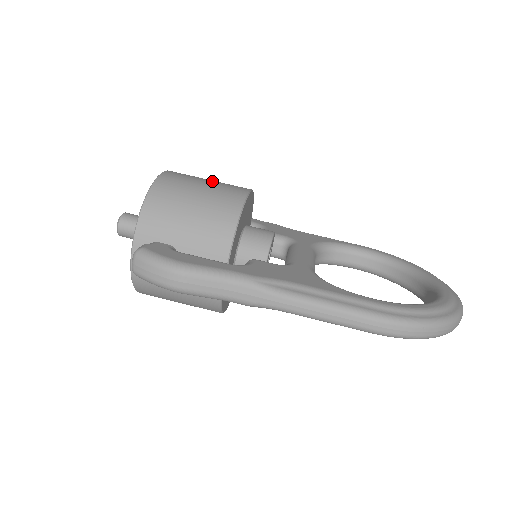
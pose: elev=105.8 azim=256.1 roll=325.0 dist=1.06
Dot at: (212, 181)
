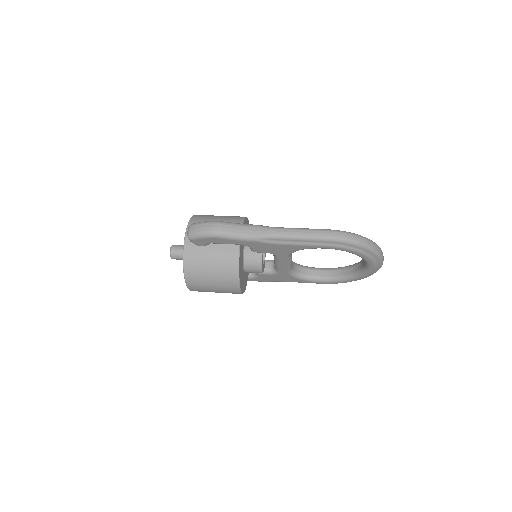
Dot at: occluded
